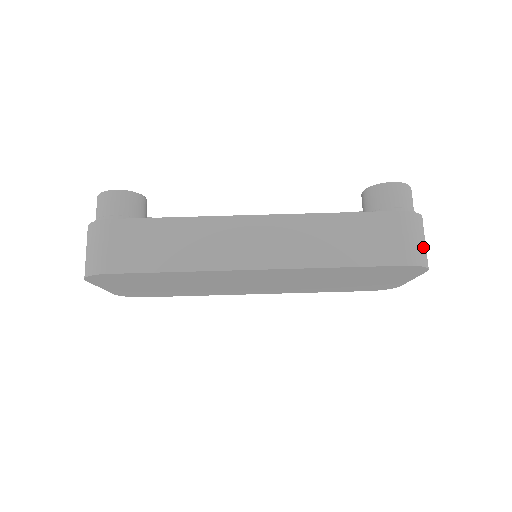
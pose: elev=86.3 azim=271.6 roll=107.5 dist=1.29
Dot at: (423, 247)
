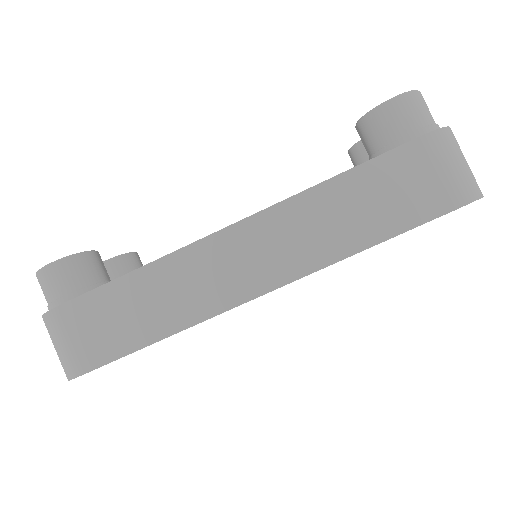
Dot at: (467, 172)
